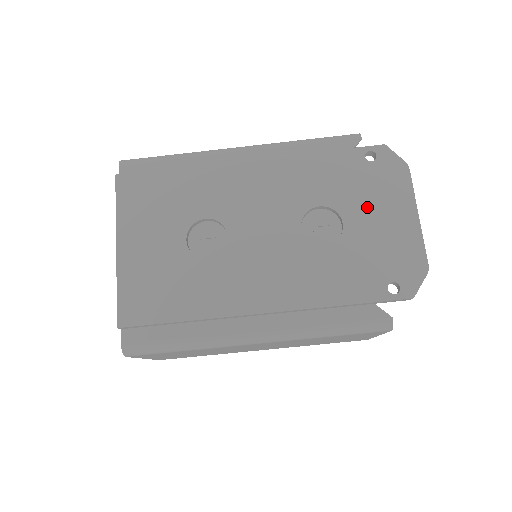
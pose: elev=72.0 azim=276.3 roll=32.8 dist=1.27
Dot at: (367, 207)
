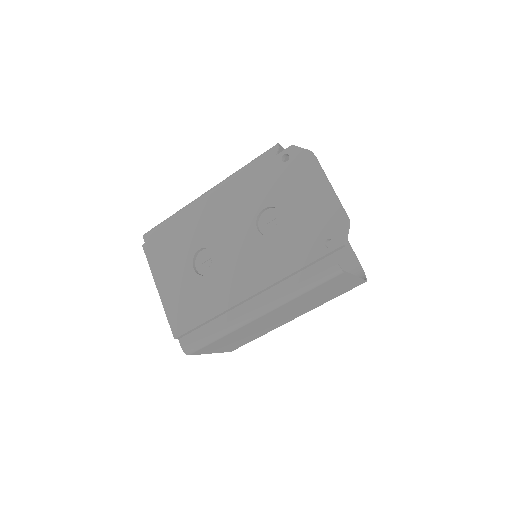
Dot at: (294, 195)
